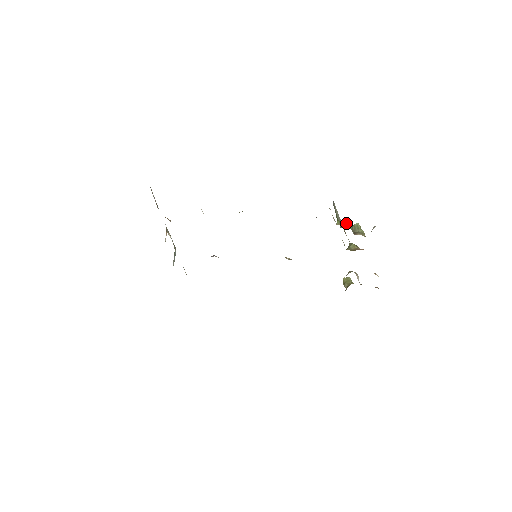
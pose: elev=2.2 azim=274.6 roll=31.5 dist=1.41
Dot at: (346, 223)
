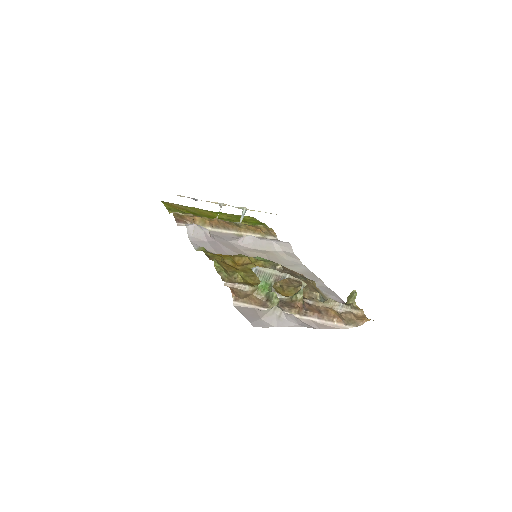
Dot at: (259, 290)
